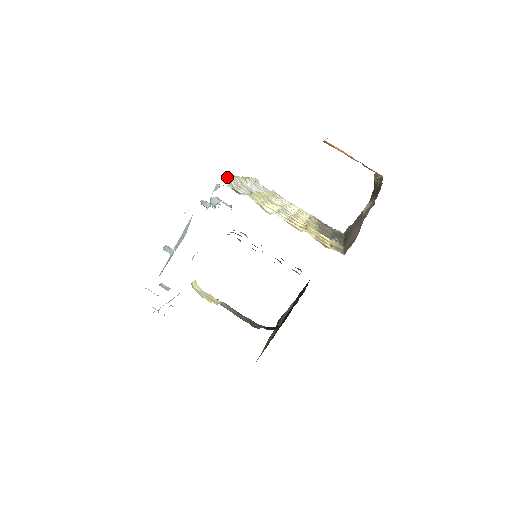
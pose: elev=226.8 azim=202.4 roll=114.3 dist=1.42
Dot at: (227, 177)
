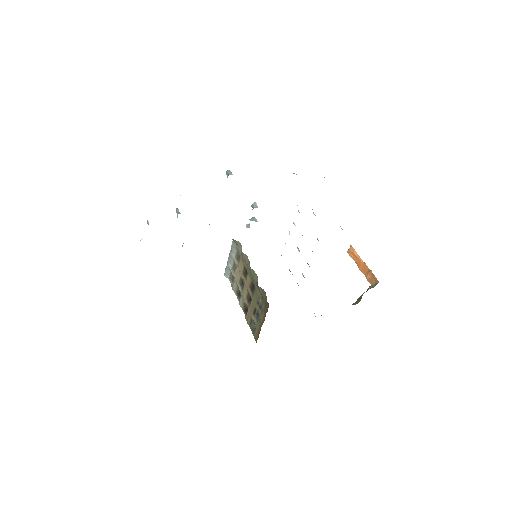
Dot at: occluded
